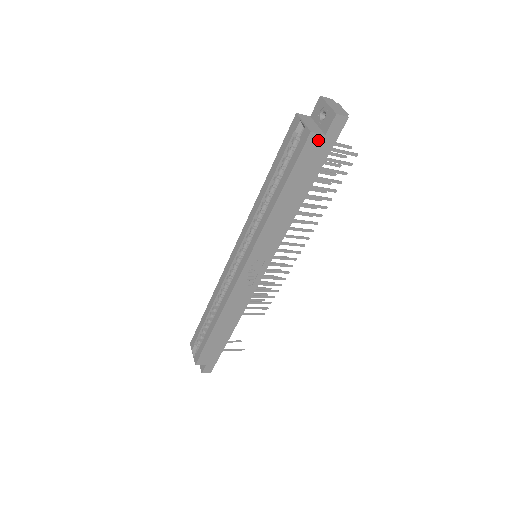
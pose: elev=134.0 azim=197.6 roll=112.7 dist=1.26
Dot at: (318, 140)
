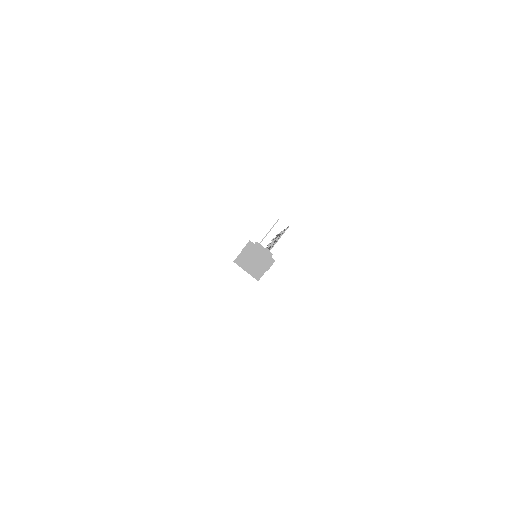
Dot at: occluded
